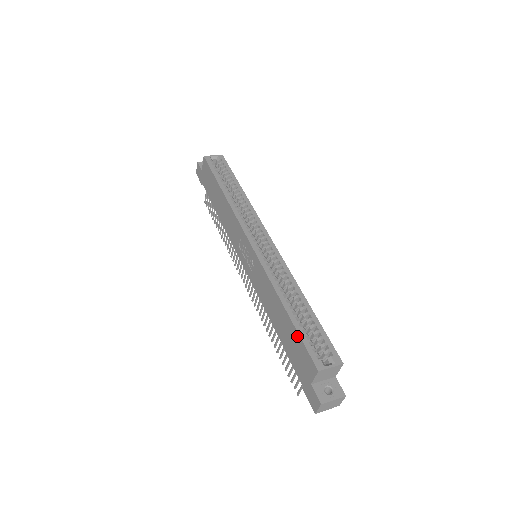
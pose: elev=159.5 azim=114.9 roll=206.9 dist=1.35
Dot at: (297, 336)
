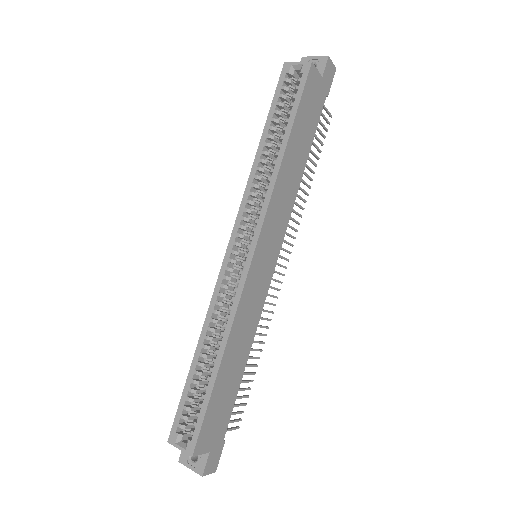
Dot at: (185, 392)
